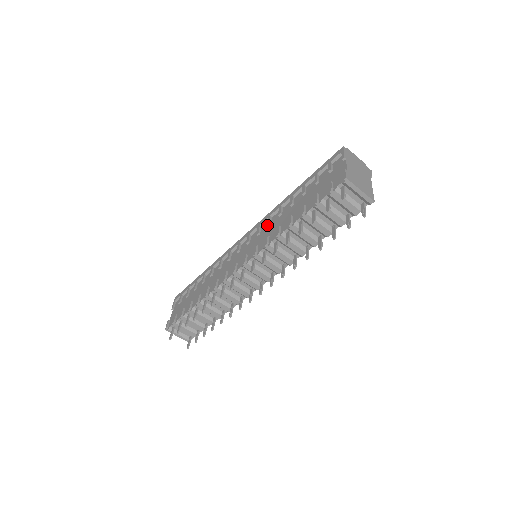
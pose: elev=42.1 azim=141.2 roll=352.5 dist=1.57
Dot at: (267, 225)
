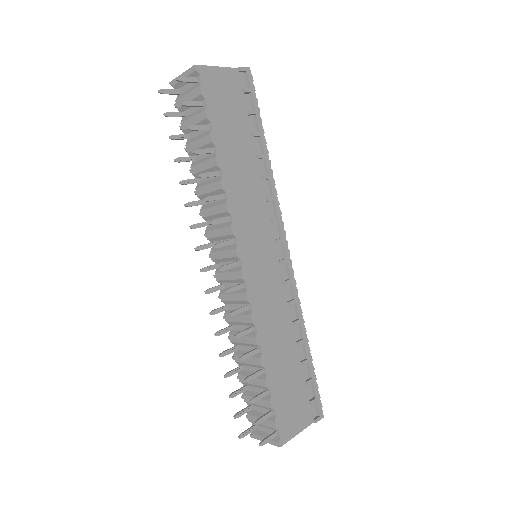
Dot at: occluded
